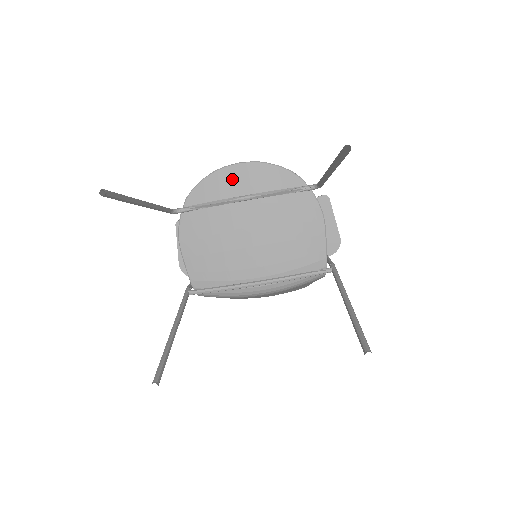
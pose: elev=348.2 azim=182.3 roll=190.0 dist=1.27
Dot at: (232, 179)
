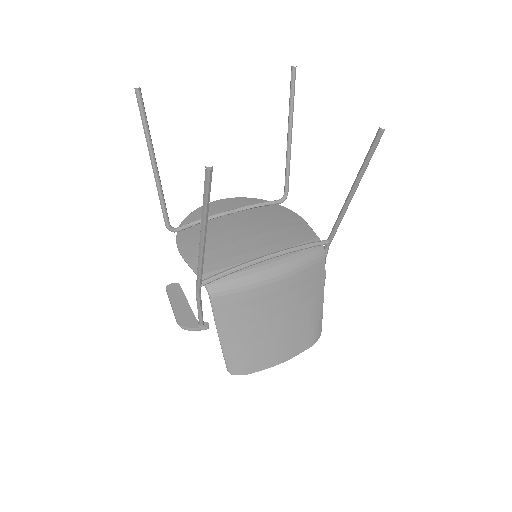
Dot at: (216, 207)
